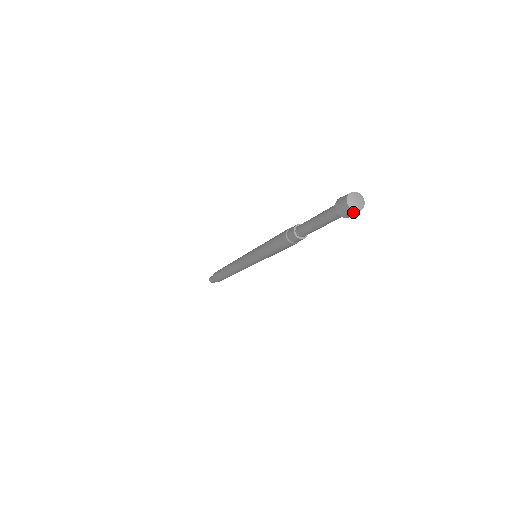
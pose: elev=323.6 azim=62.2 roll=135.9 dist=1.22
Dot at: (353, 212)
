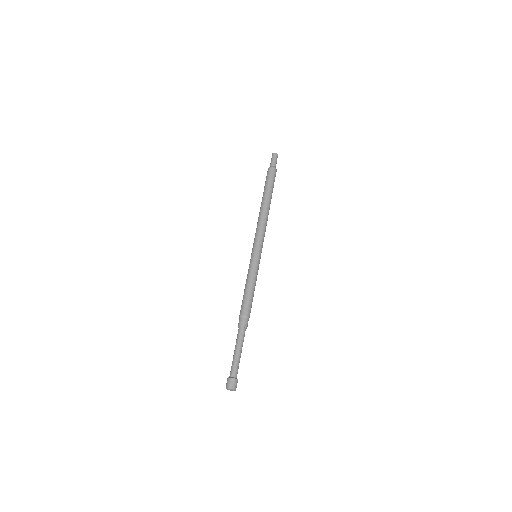
Dot at: occluded
